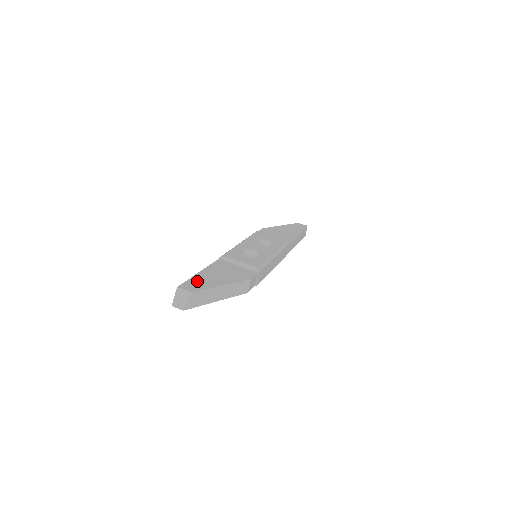
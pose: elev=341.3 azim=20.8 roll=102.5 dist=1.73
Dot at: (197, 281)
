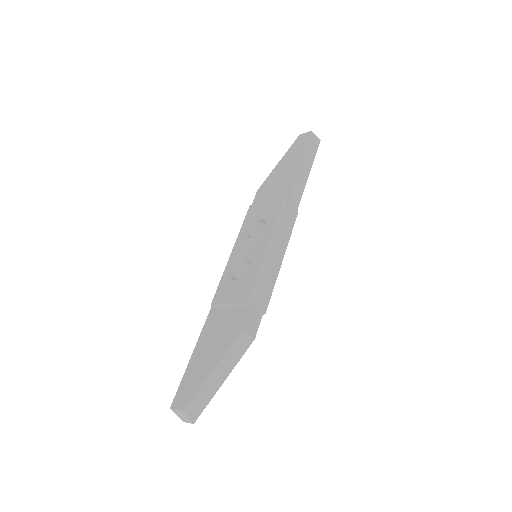
Dot at: (188, 380)
